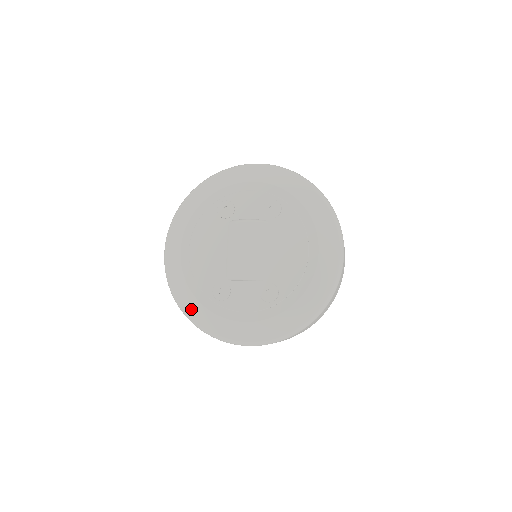
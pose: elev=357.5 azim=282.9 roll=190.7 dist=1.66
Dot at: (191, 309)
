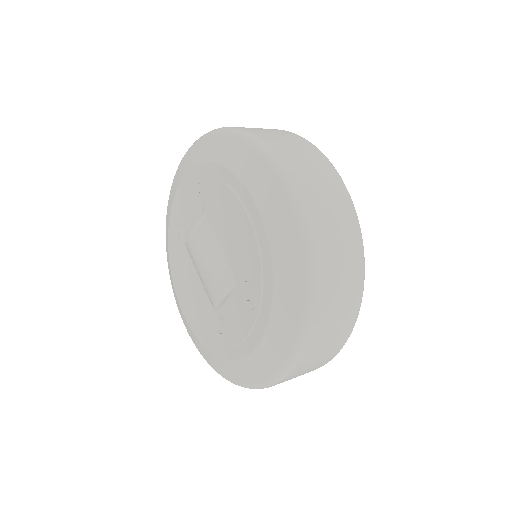
Dot at: (220, 369)
